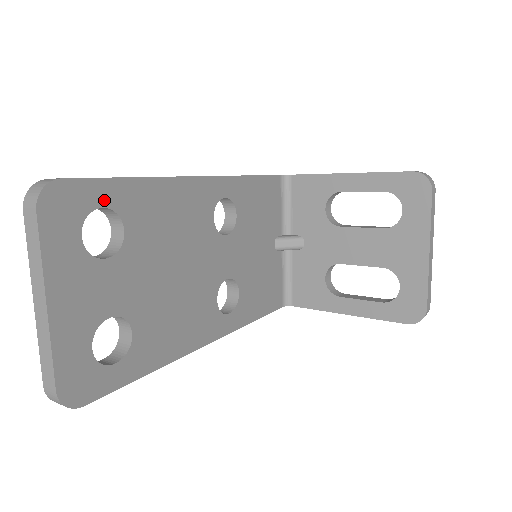
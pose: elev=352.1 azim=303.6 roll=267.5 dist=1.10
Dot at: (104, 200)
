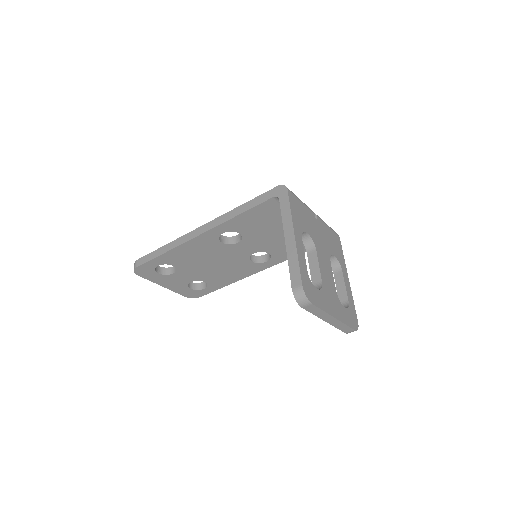
Dot at: (157, 264)
